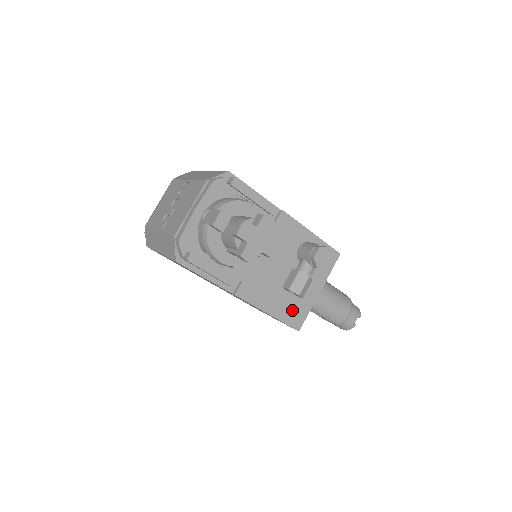
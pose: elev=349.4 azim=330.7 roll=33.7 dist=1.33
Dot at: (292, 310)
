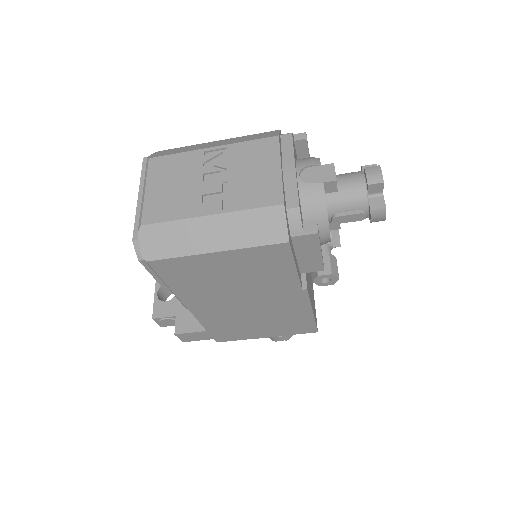
Dot at: (314, 307)
